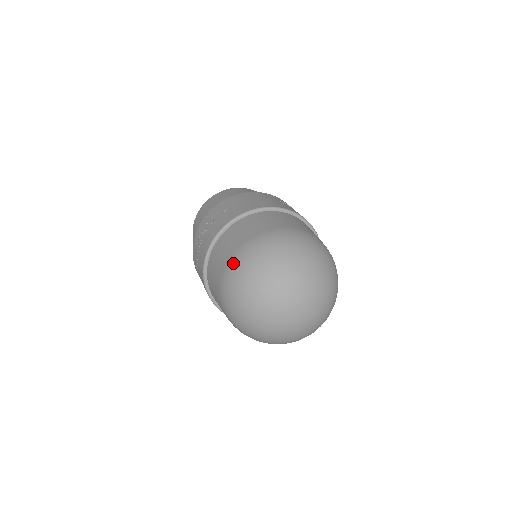
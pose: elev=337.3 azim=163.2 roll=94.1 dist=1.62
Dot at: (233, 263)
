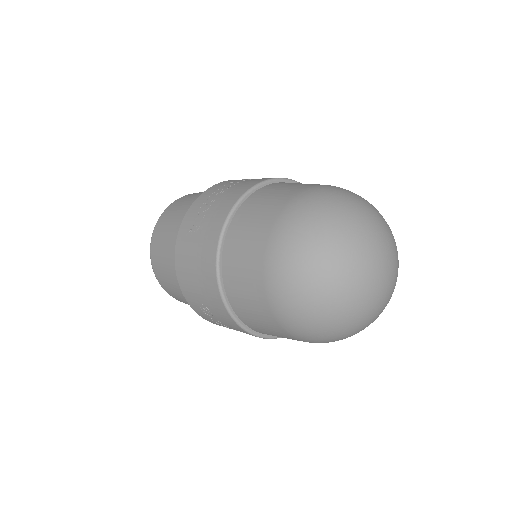
Dot at: (306, 195)
